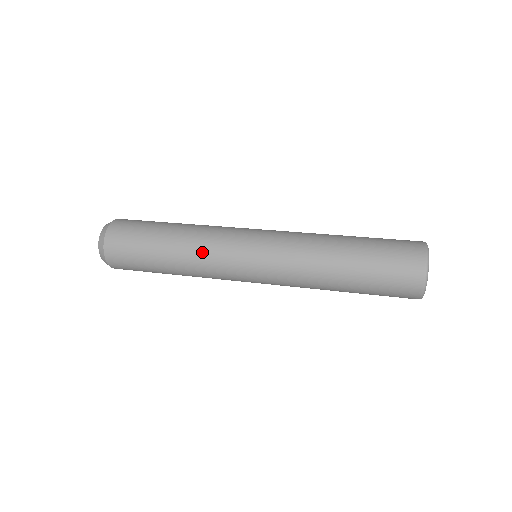
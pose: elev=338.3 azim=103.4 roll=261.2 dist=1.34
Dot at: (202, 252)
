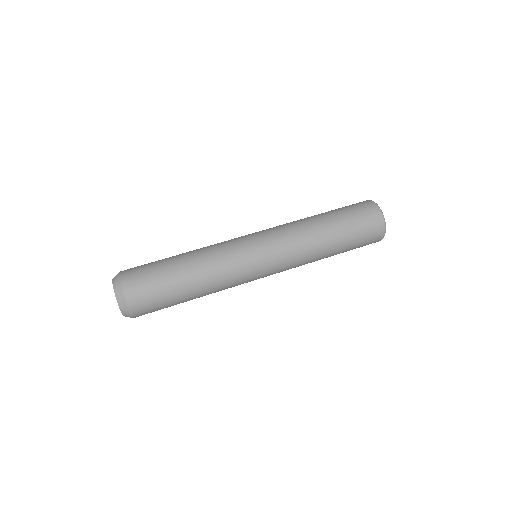
Dot at: (224, 283)
